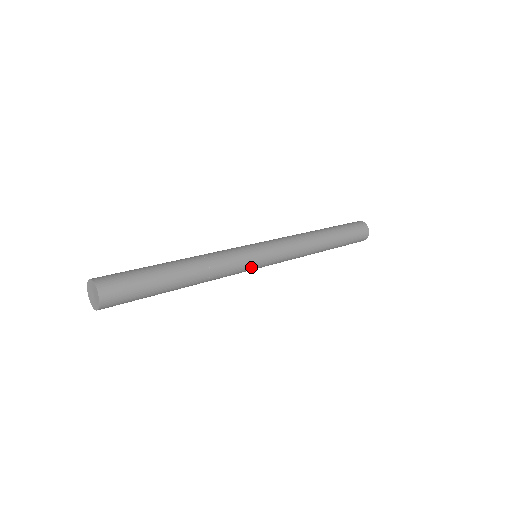
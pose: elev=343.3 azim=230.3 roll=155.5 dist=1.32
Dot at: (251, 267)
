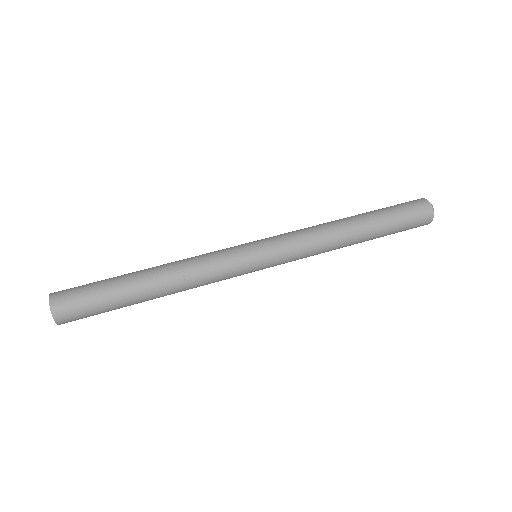
Dot at: (244, 271)
